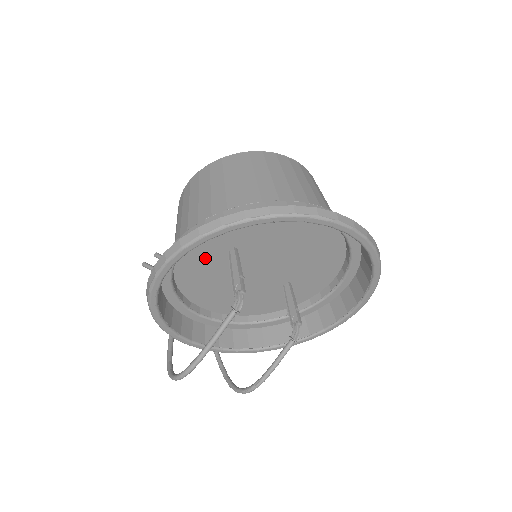
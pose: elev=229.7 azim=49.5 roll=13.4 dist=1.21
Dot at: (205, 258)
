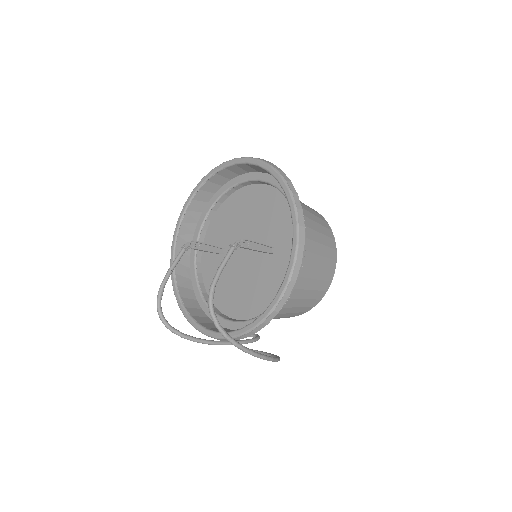
Dot at: (216, 270)
